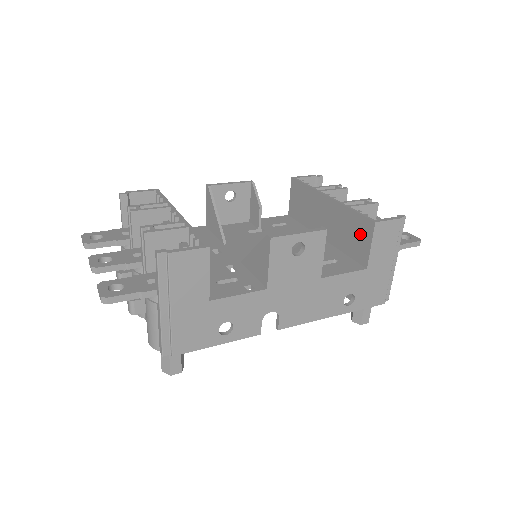
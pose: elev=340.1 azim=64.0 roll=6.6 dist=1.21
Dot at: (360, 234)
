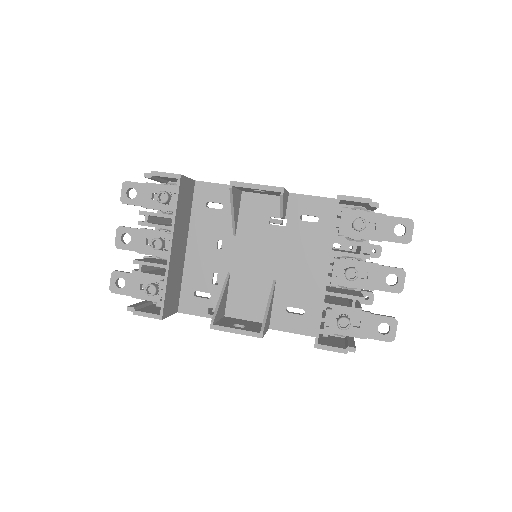
Dot at: occluded
